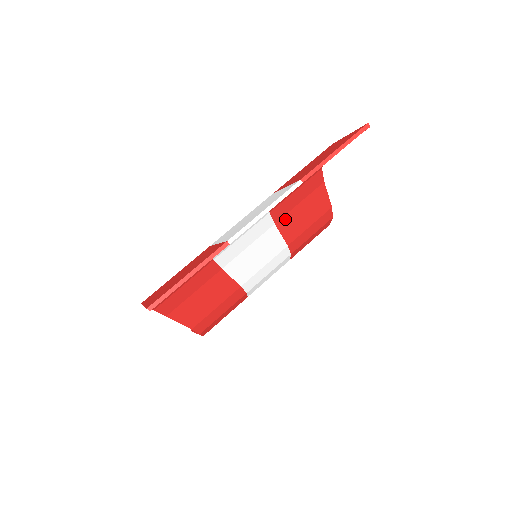
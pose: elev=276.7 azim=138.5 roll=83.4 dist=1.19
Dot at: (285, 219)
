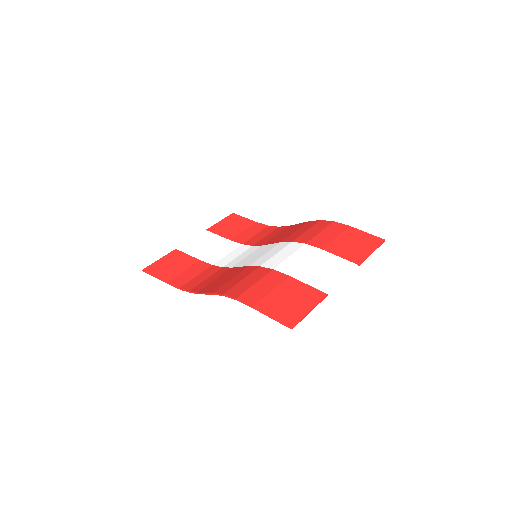
Dot at: occluded
